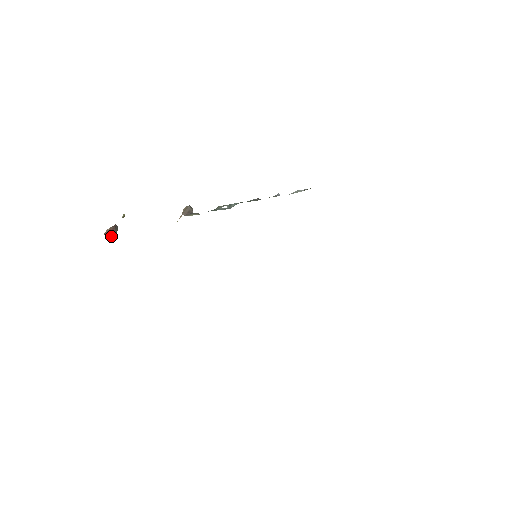
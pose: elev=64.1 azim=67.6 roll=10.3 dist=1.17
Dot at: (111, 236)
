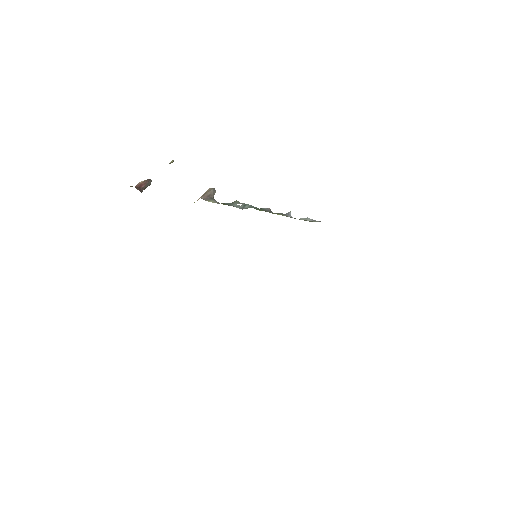
Dot at: (140, 191)
